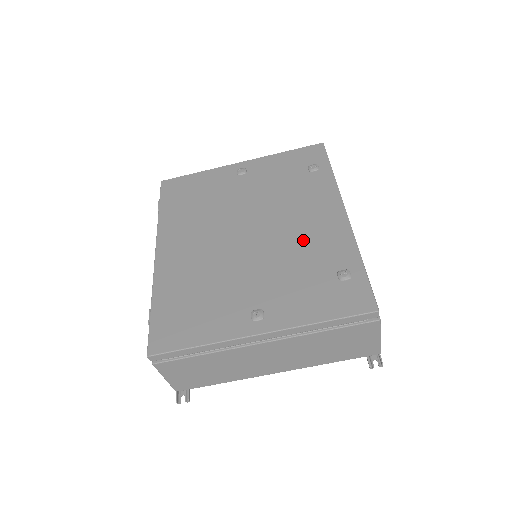
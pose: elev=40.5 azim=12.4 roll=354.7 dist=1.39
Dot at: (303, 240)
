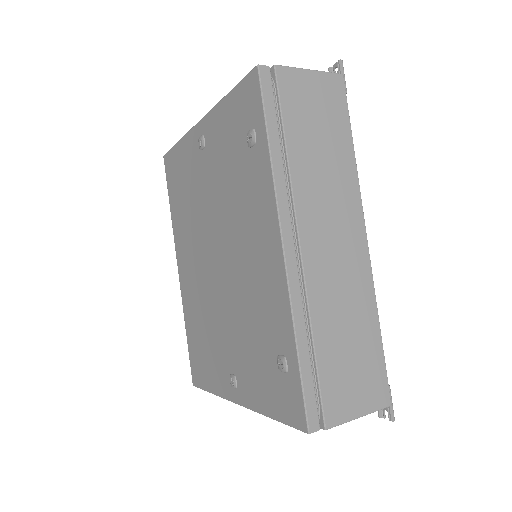
Dot at: (252, 289)
